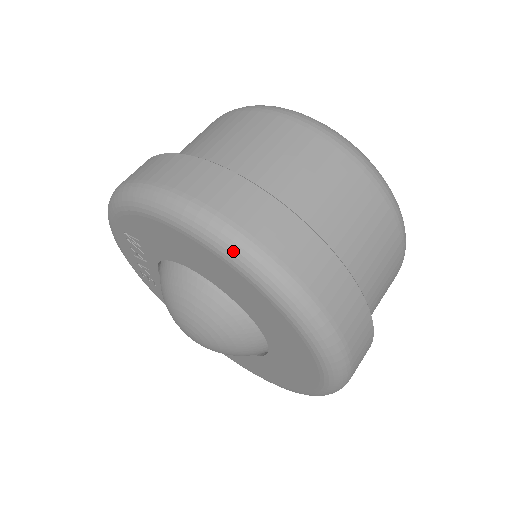
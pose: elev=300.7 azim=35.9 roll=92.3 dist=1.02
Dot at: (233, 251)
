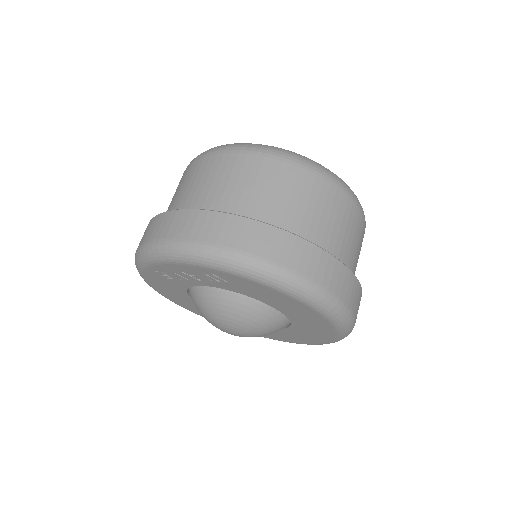
Dot at: (343, 323)
